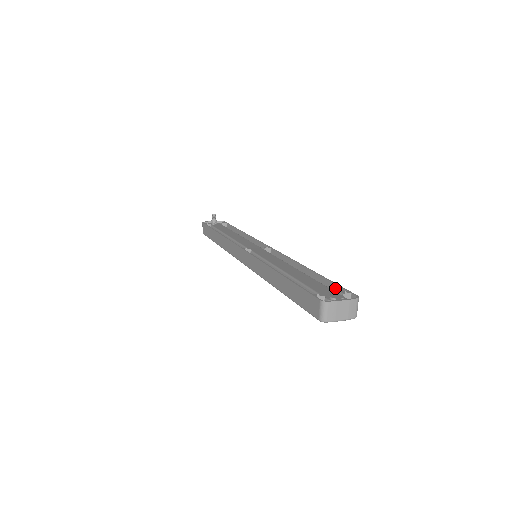
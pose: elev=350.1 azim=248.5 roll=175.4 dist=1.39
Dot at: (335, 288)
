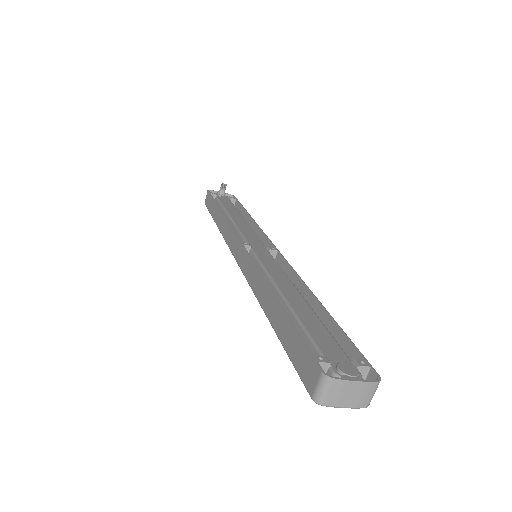
Dot at: (348, 347)
